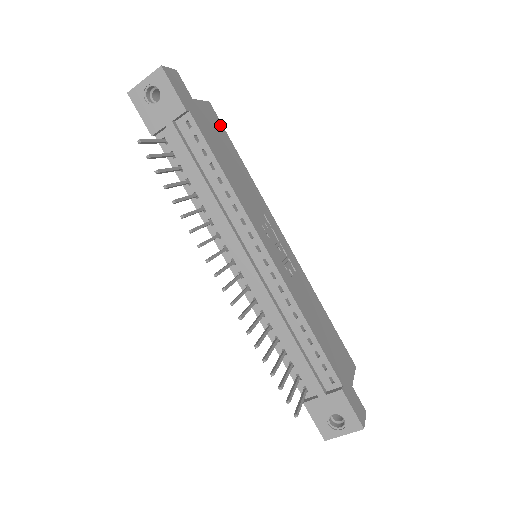
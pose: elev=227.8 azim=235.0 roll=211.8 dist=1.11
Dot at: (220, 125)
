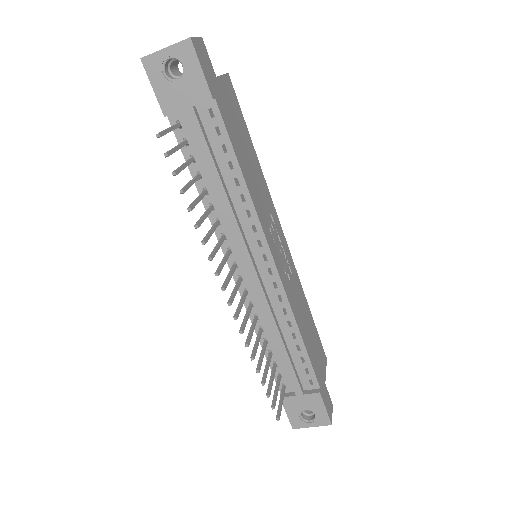
Dot at: (237, 104)
